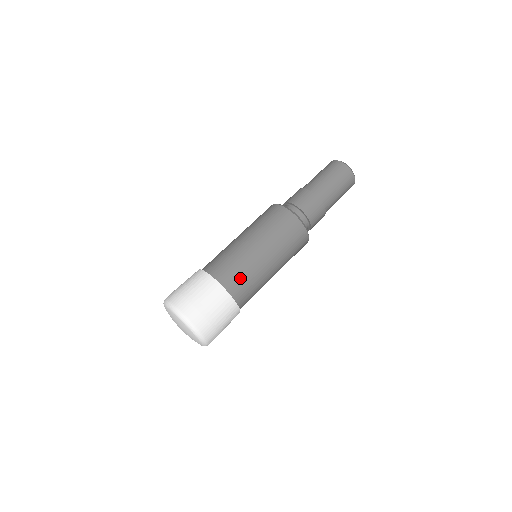
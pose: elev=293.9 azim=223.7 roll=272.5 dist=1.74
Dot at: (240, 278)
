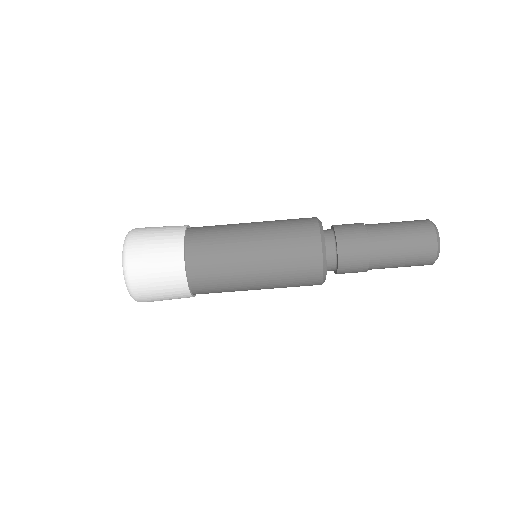
Dot at: occluded
